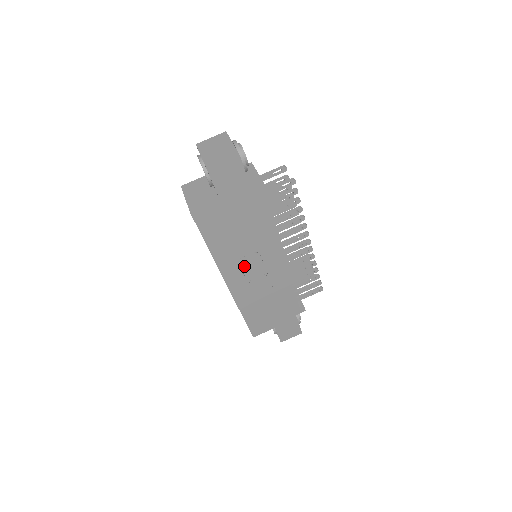
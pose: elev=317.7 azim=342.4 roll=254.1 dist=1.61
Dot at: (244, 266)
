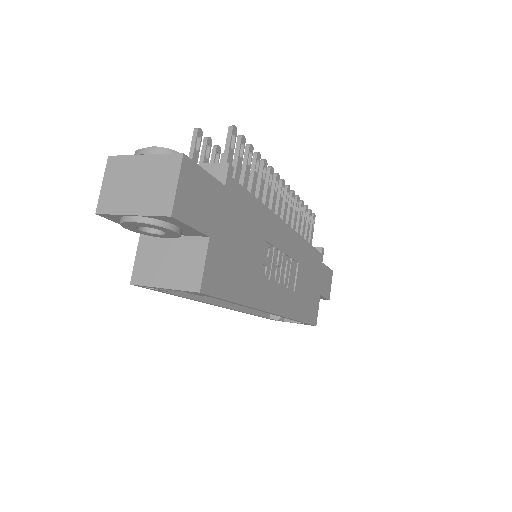
Dot at: (271, 276)
